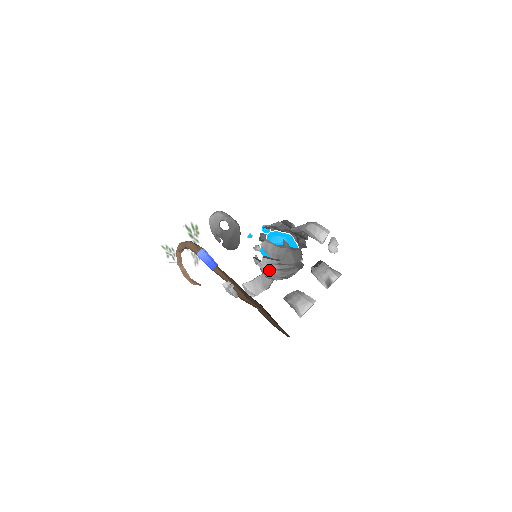
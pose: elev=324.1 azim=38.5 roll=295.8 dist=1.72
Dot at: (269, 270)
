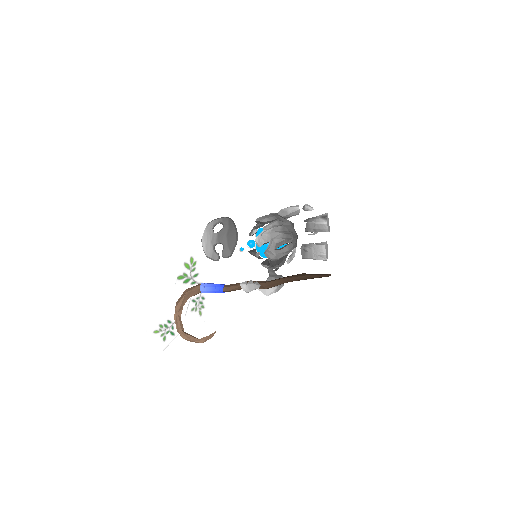
Dot at: (274, 231)
